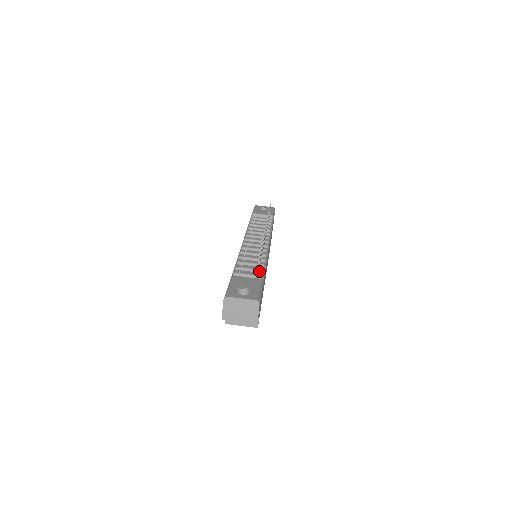
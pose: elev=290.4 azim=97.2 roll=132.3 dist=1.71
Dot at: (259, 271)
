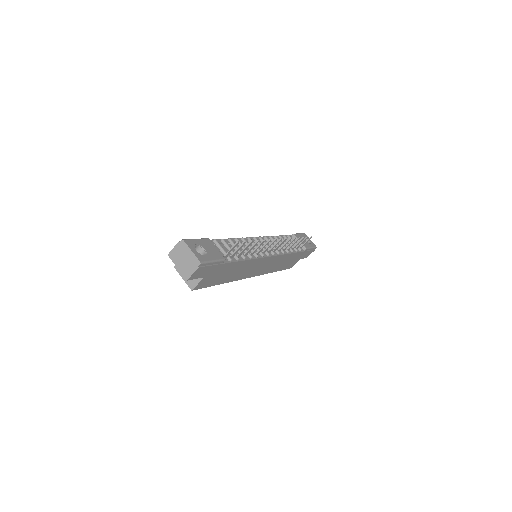
Dot at: (235, 256)
